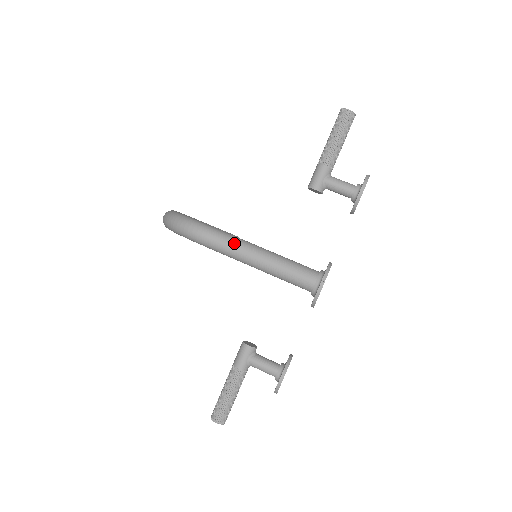
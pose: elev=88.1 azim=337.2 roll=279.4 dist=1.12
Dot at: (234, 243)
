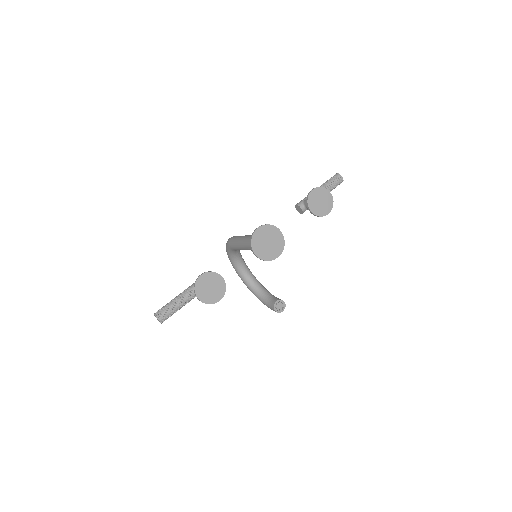
Dot at: occluded
